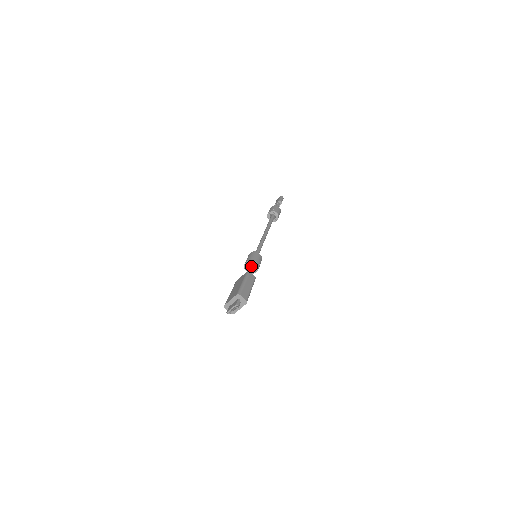
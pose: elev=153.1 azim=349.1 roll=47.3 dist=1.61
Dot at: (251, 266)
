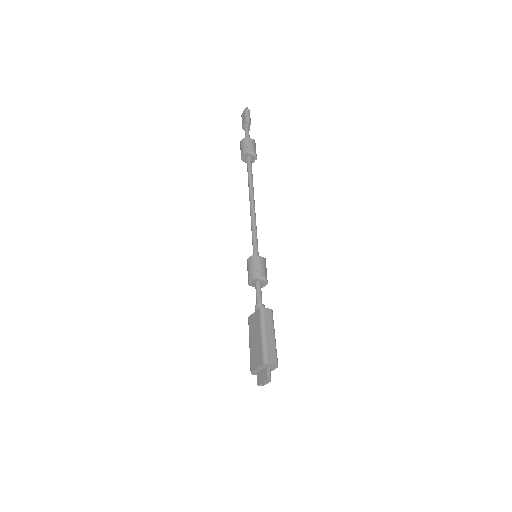
Dot at: (258, 284)
